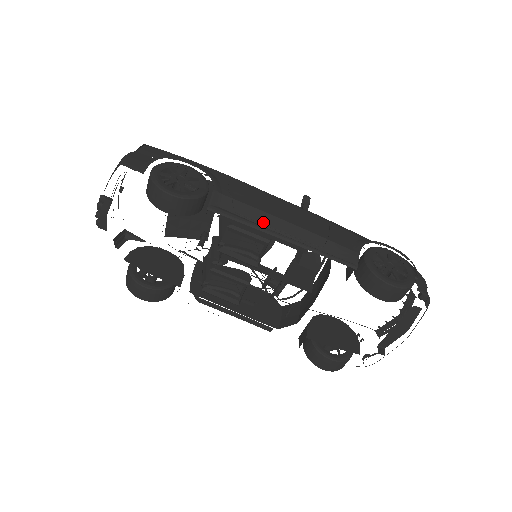
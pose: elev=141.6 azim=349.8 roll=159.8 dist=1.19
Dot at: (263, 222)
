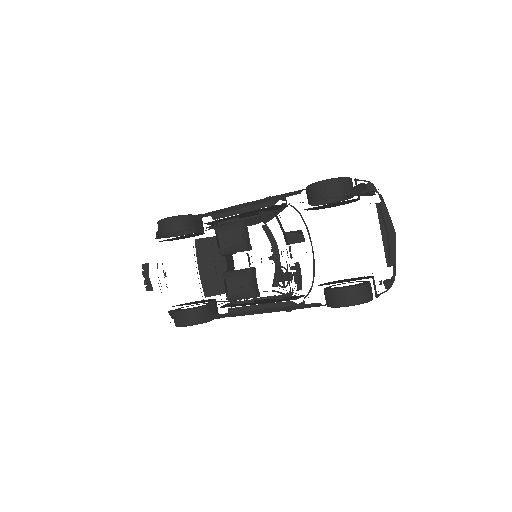
Dot at: occluded
